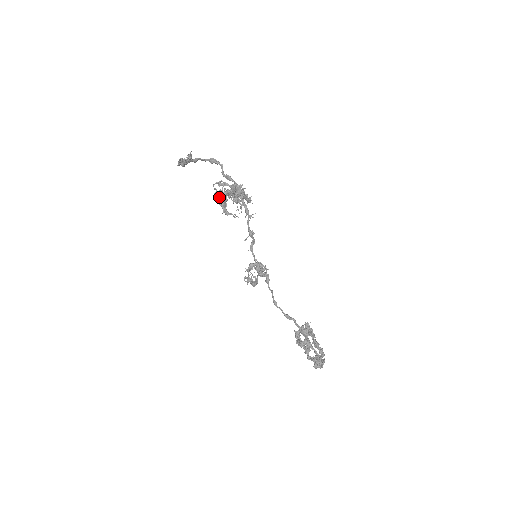
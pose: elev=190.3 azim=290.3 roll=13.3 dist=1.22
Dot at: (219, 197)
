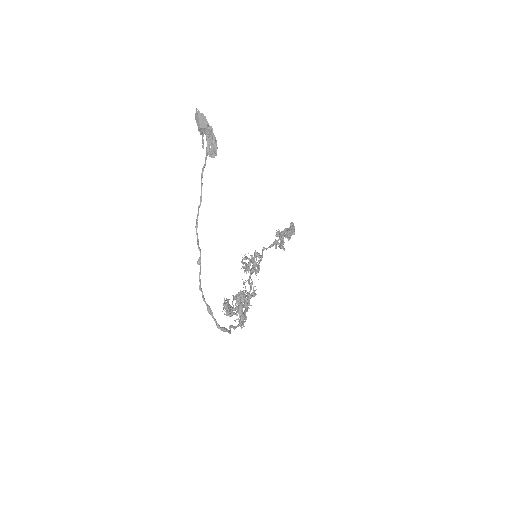
Dot at: occluded
